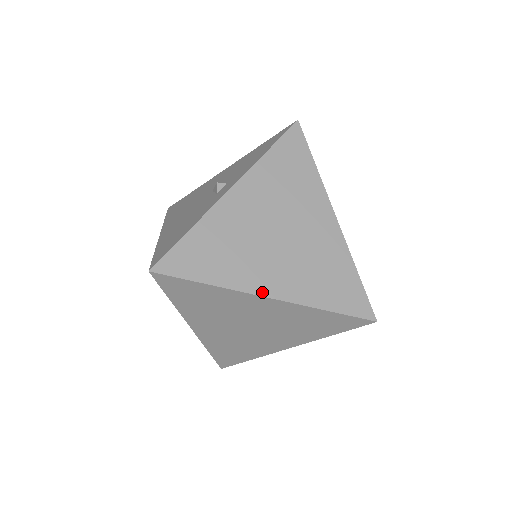
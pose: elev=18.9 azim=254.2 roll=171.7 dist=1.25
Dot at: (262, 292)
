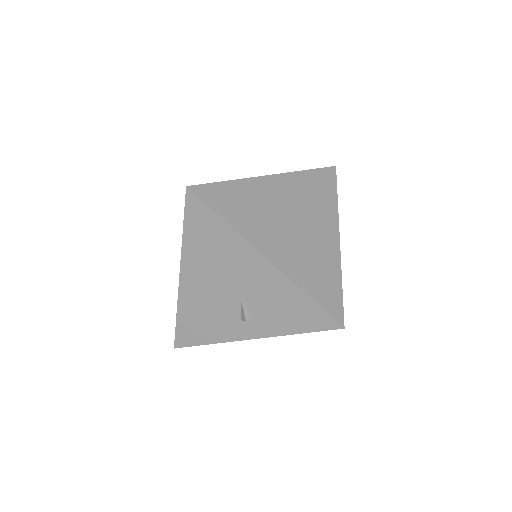
Dot at: occluded
